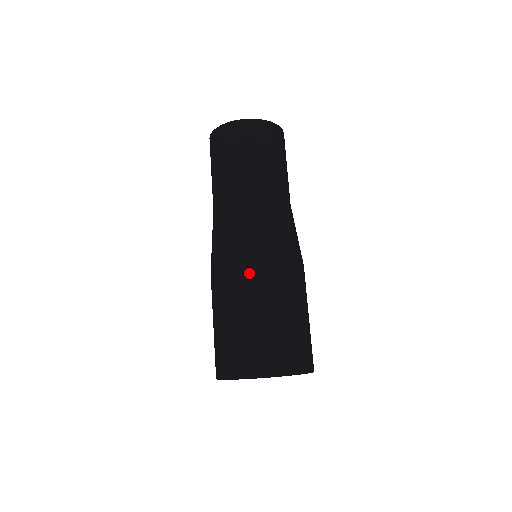
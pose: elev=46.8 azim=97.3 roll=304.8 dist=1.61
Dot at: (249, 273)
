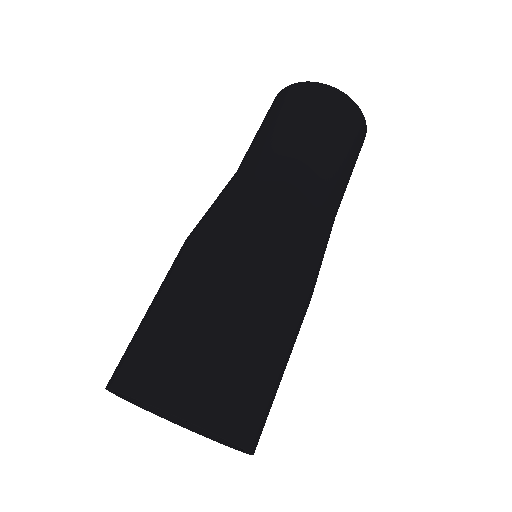
Dot at: (270, 270)
